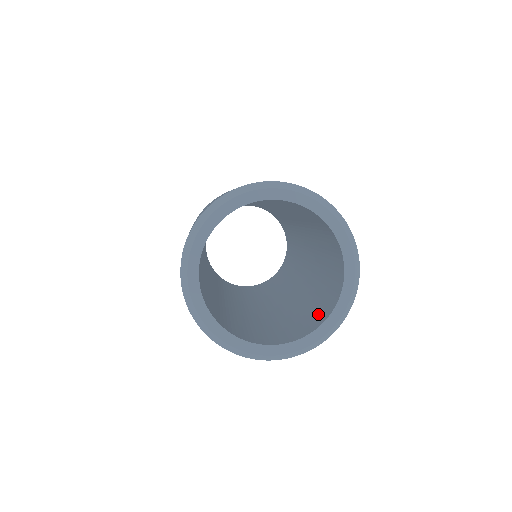
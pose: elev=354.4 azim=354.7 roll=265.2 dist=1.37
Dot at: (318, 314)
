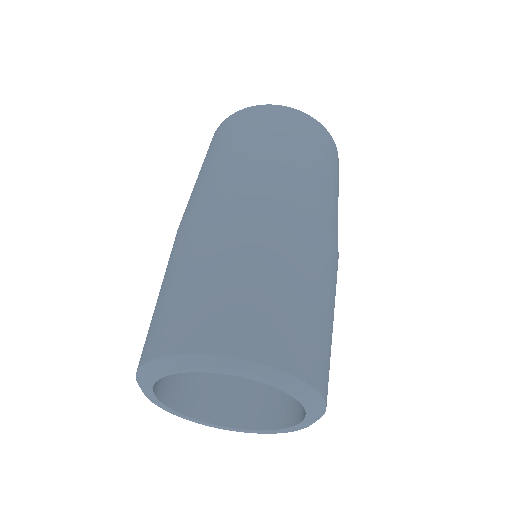
Dot at: occluded
